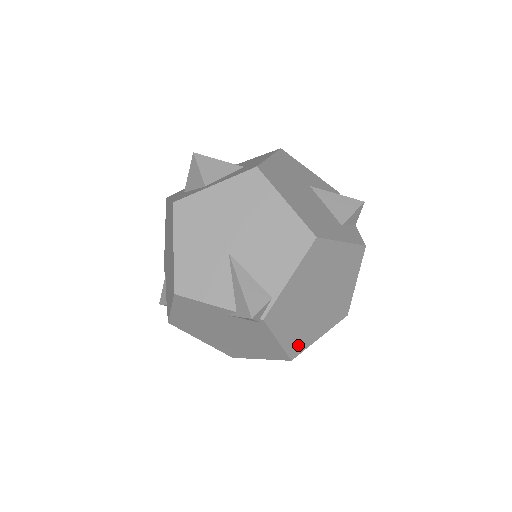
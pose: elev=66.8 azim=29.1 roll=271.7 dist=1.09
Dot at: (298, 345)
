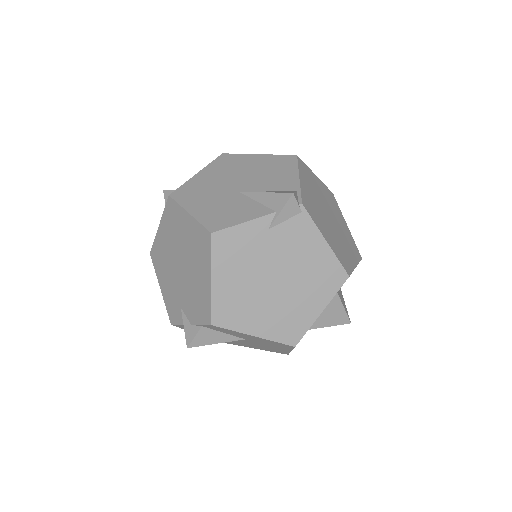
Dot at: (344, 261)
